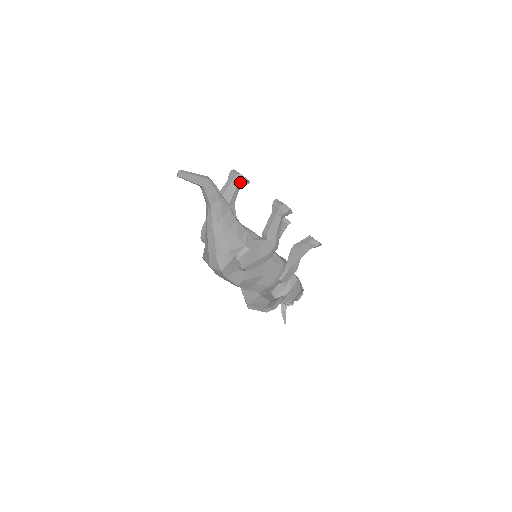
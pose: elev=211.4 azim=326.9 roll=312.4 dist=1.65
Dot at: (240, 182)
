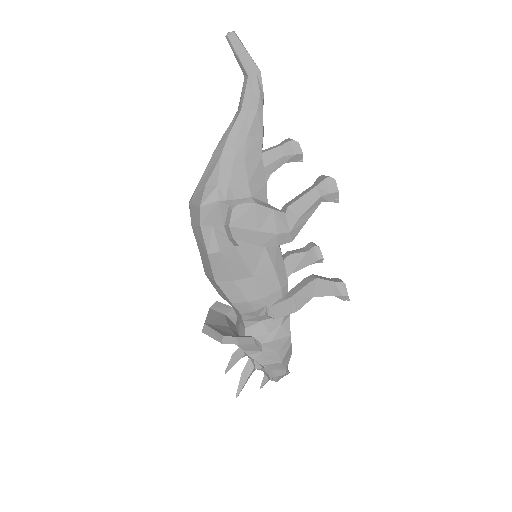
Dot at: (292, 150)
